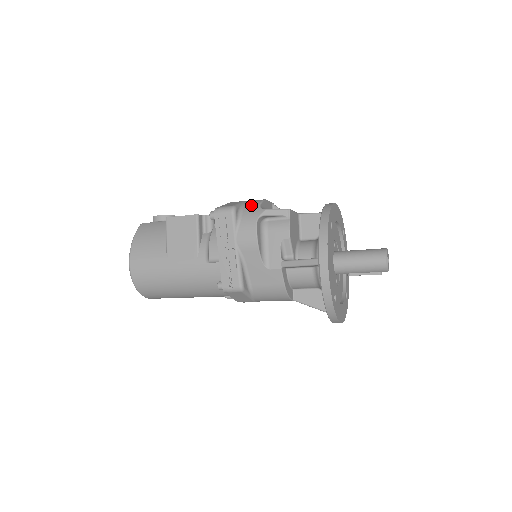
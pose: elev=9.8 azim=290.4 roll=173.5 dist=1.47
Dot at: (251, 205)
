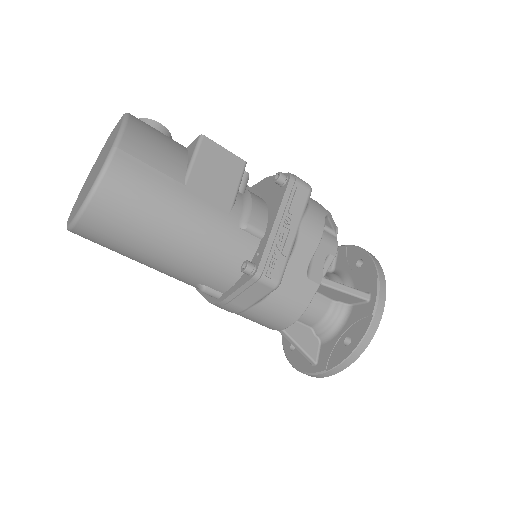
Dot at: occluded
